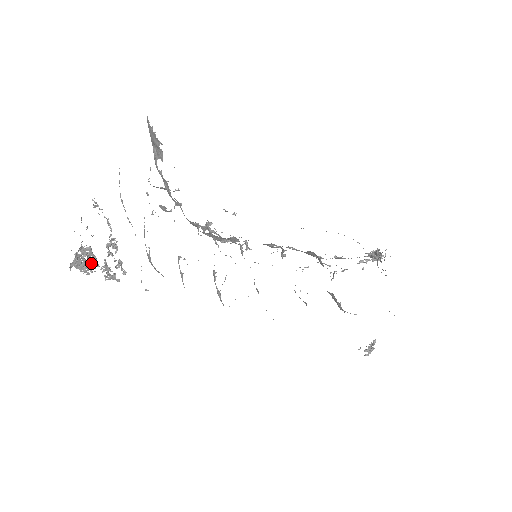
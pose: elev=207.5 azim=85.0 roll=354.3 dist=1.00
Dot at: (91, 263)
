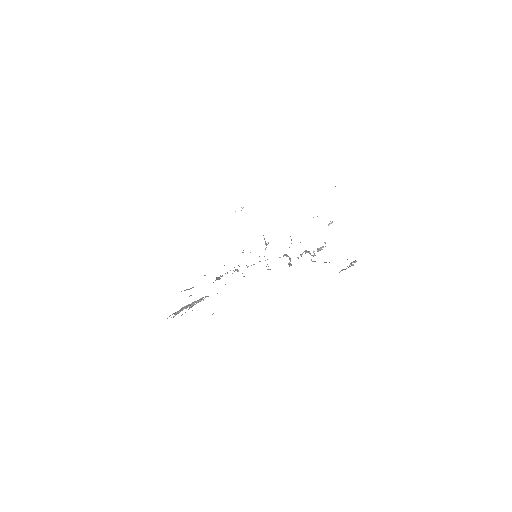
Dot at: (192, 303)
